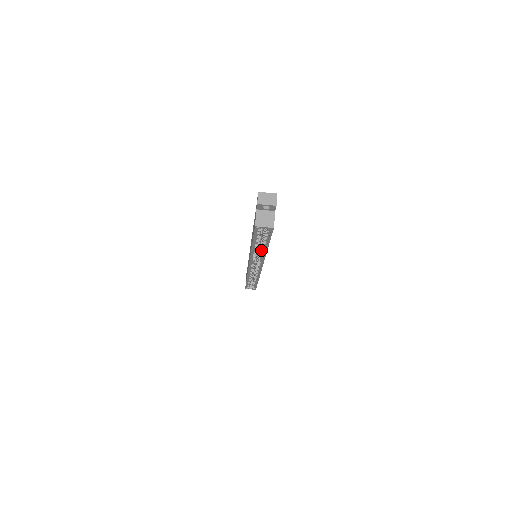
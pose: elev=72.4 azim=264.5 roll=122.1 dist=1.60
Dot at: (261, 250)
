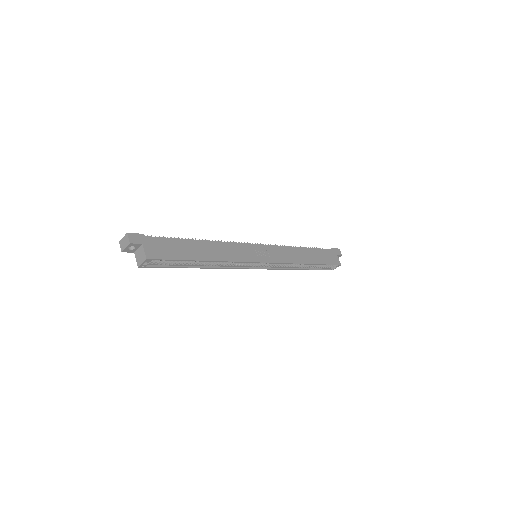
Dot at: (215, 262)
